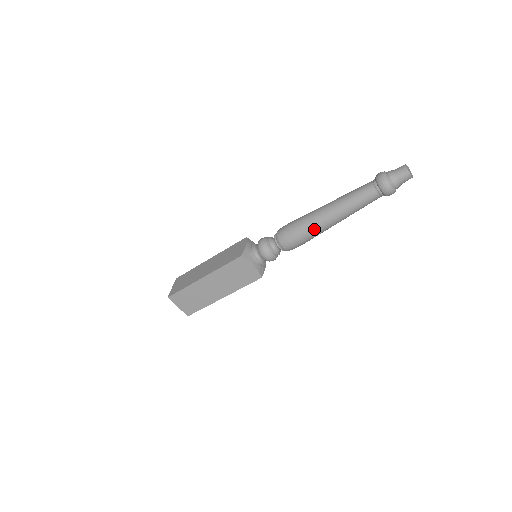
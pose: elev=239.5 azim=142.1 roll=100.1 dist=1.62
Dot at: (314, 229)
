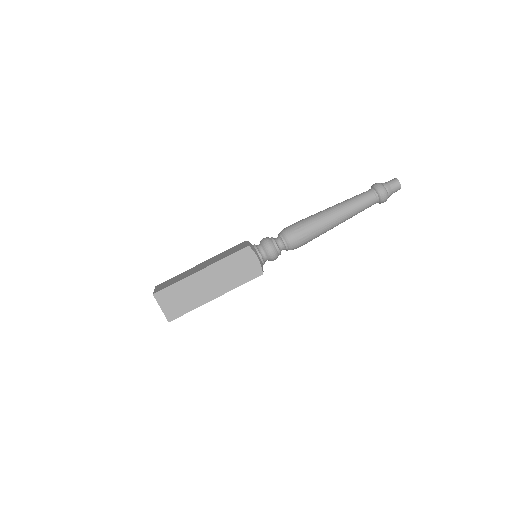
Dot at: (320, 225)
